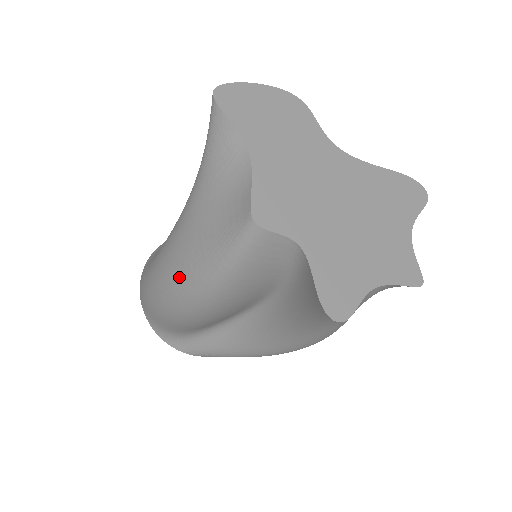
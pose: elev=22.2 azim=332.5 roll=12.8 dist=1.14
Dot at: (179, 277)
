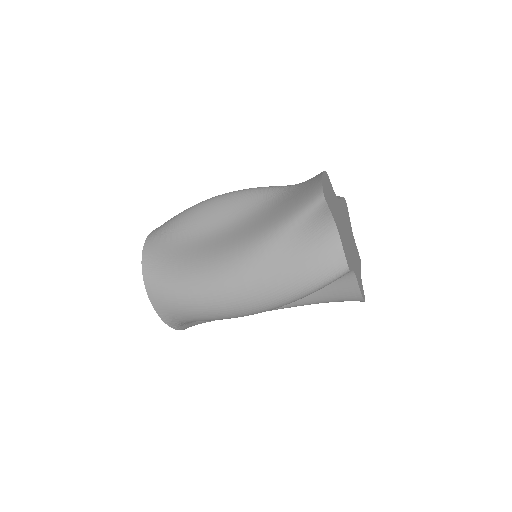
Dot at: (266, 298)
